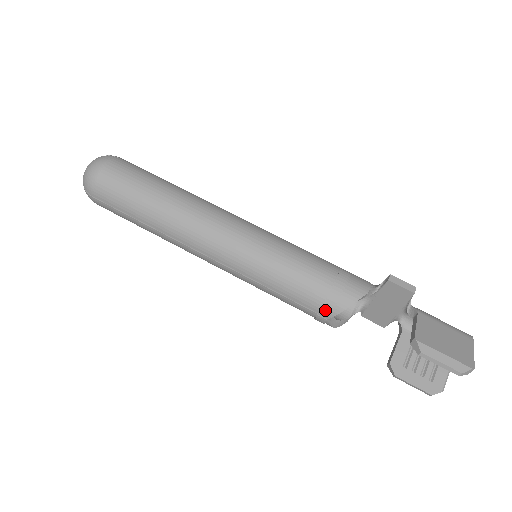
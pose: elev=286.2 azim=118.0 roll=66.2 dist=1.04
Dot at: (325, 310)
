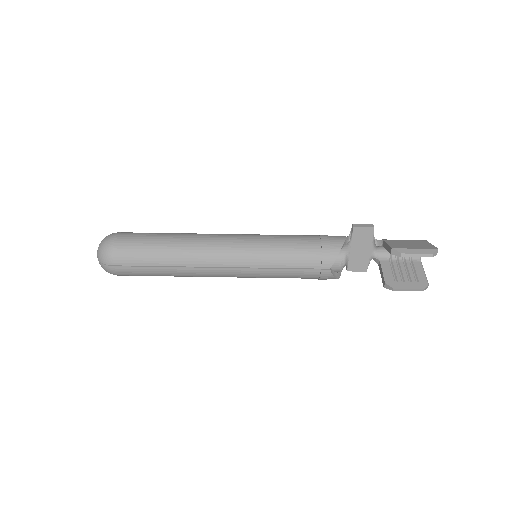
Dot at: (325, 262)
